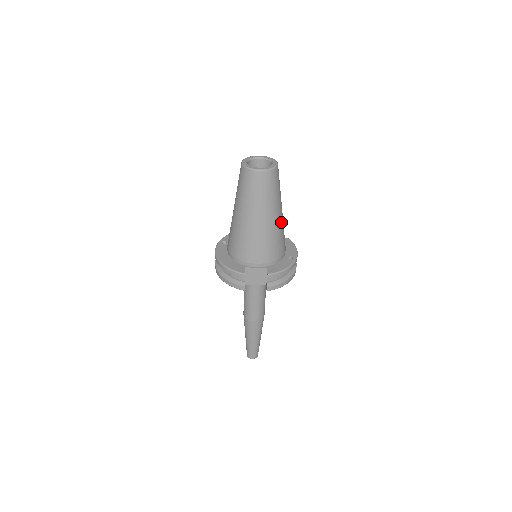
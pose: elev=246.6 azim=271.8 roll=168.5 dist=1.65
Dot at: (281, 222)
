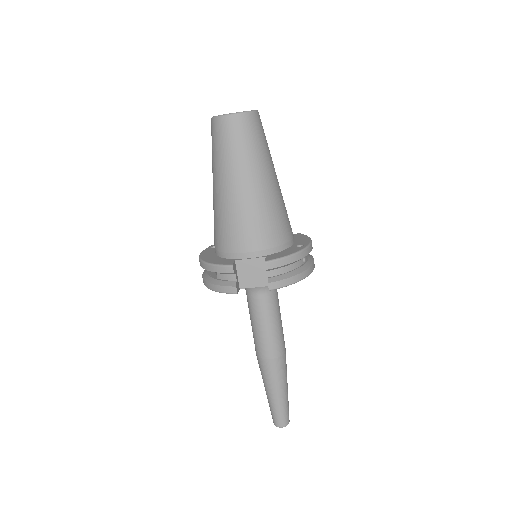
Dot at: (277, 192)
